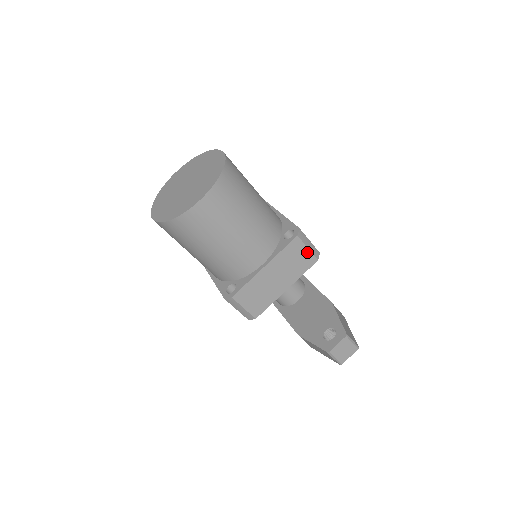
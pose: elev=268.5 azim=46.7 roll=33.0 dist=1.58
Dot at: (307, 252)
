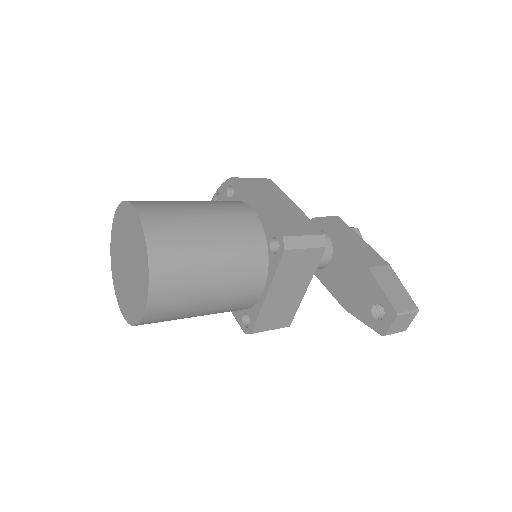
Dot at: (307, 251)
